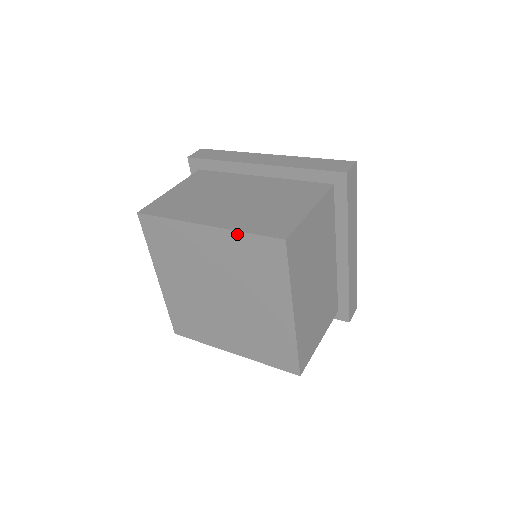
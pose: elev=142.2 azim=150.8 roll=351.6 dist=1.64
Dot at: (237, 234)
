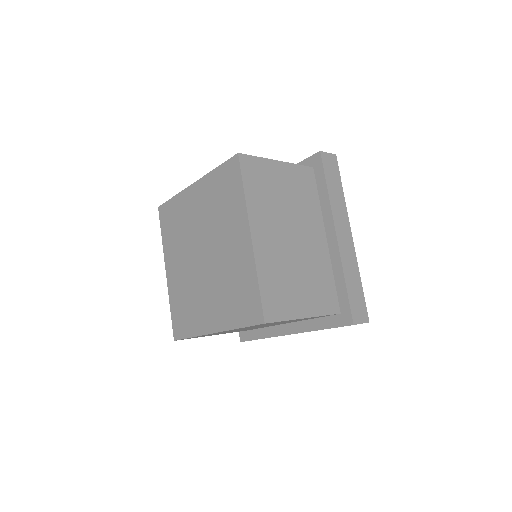
Dot at: (211, 174)
